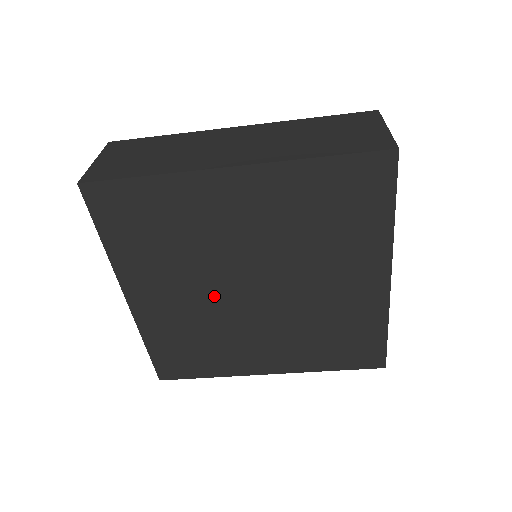
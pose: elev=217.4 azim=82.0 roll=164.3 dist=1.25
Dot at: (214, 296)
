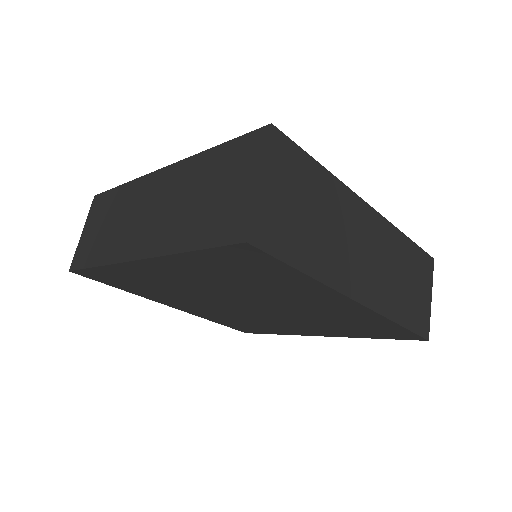
Dot at: (213, 293)
